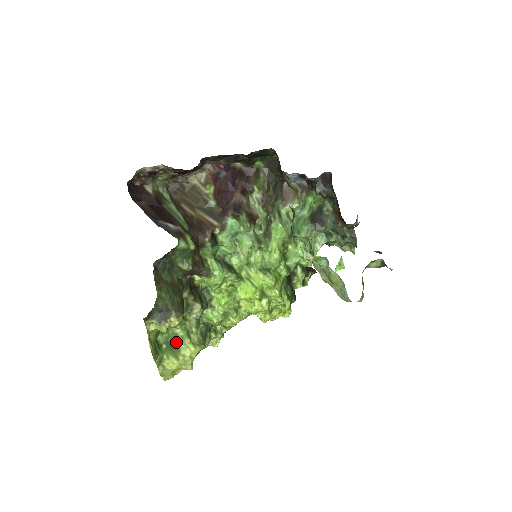
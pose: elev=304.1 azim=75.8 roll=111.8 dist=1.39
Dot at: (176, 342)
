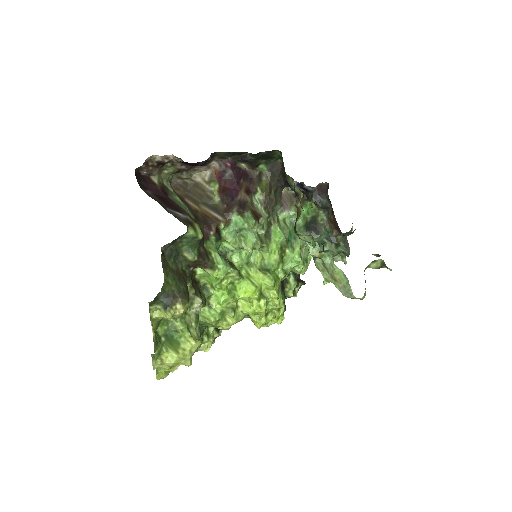
Dot at: (175, 335)
